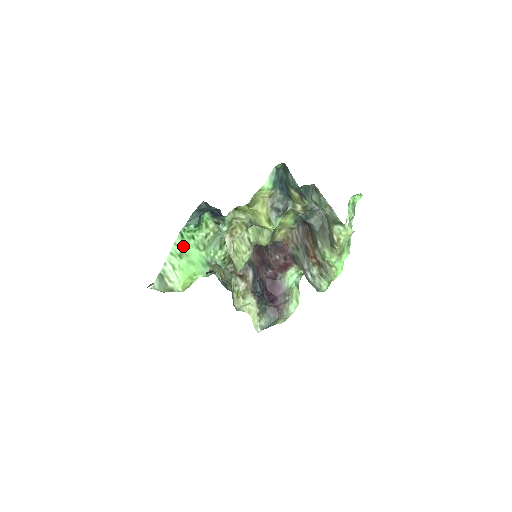
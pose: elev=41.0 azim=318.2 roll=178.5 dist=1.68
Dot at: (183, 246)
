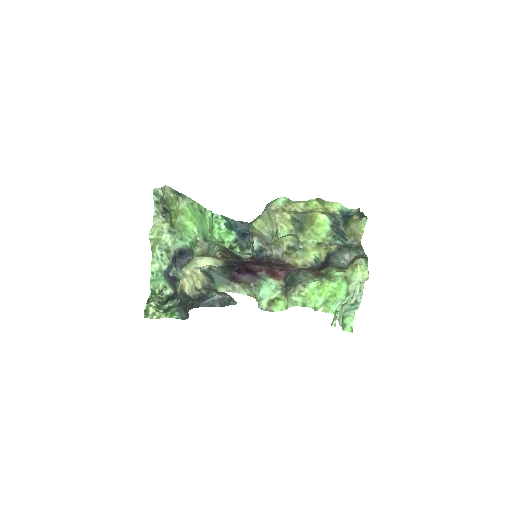
Dot at: (207, 215)
